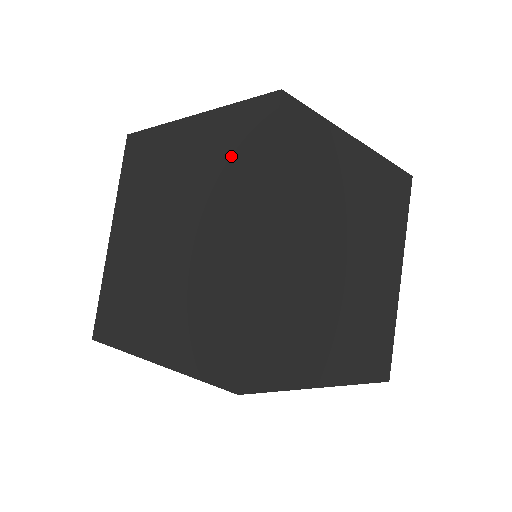
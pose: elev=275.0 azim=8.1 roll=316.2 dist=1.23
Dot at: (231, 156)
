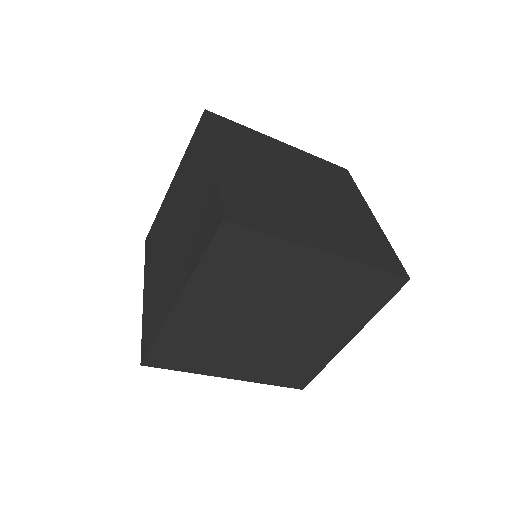
Dot at: (192, 158)
